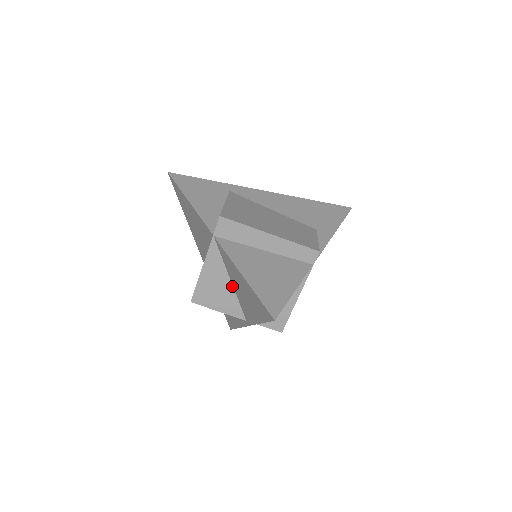
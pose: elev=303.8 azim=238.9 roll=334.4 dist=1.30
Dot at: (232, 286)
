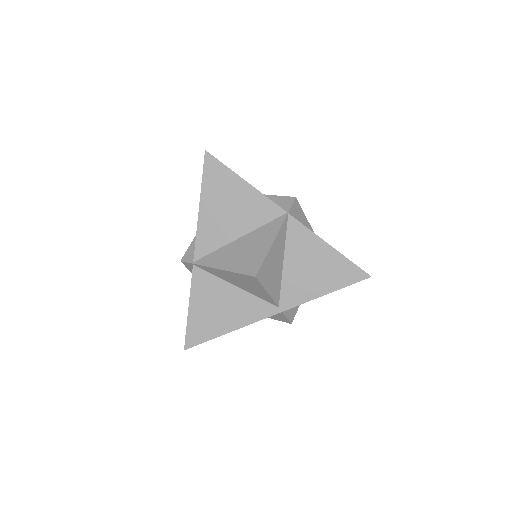
Dot at: (282, 267)
